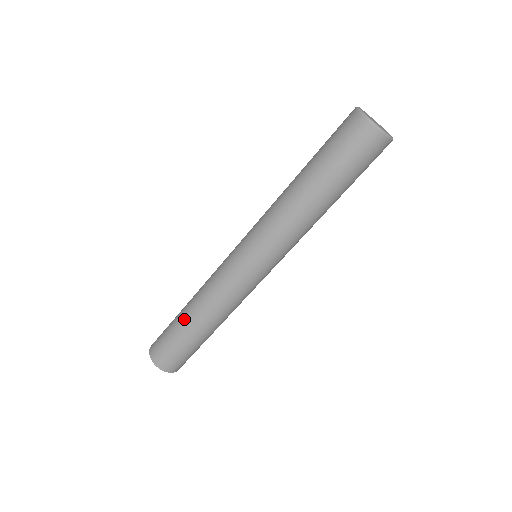
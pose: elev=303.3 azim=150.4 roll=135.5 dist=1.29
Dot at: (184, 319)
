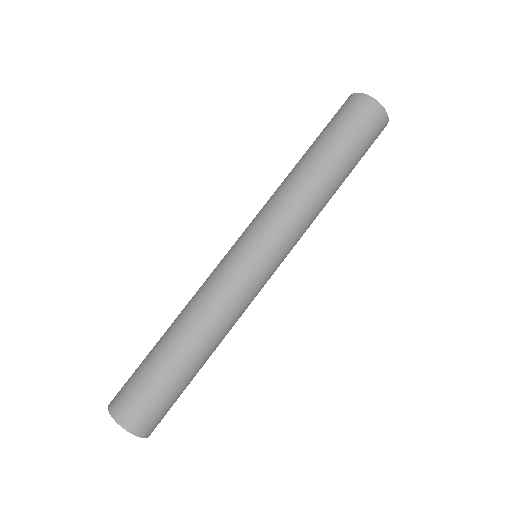
Dot at: (161, 337)
